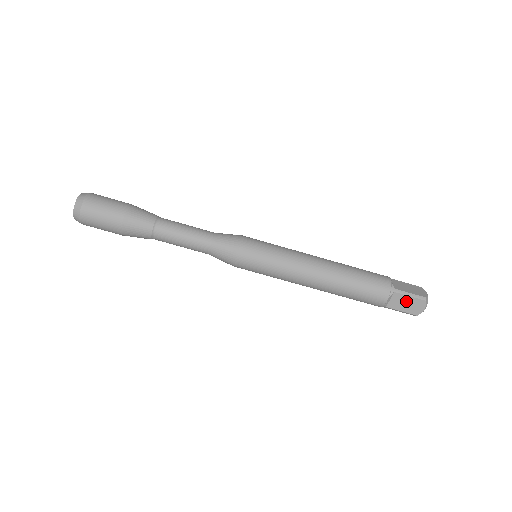
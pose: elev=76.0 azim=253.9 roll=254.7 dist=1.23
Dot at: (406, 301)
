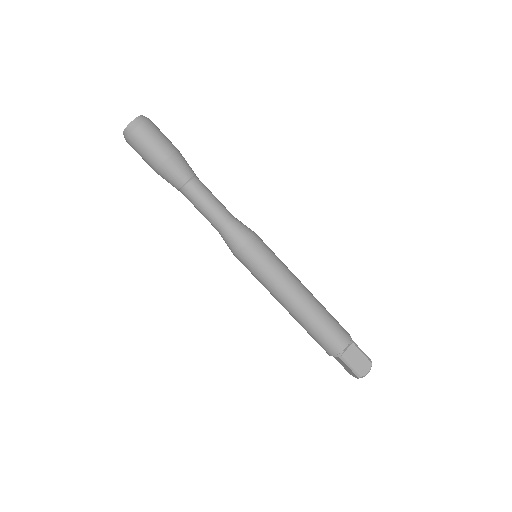
Dot at: (358, 357)
